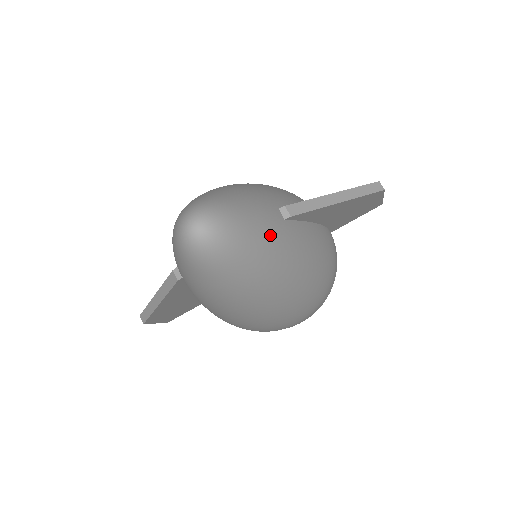
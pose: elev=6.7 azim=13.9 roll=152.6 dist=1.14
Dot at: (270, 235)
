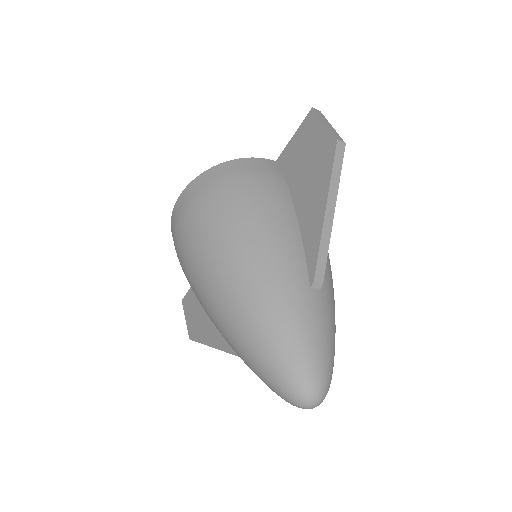
Dot at: (331, 325)
